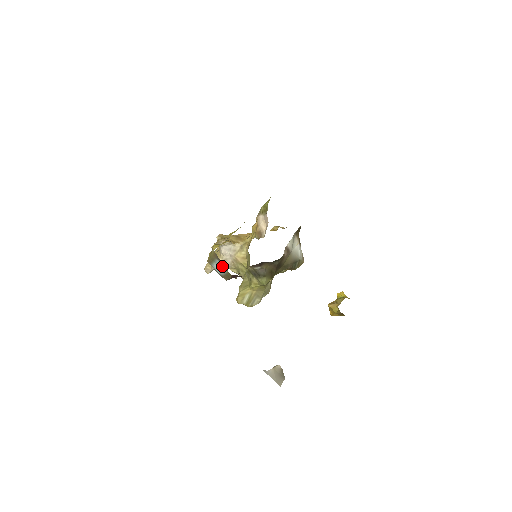
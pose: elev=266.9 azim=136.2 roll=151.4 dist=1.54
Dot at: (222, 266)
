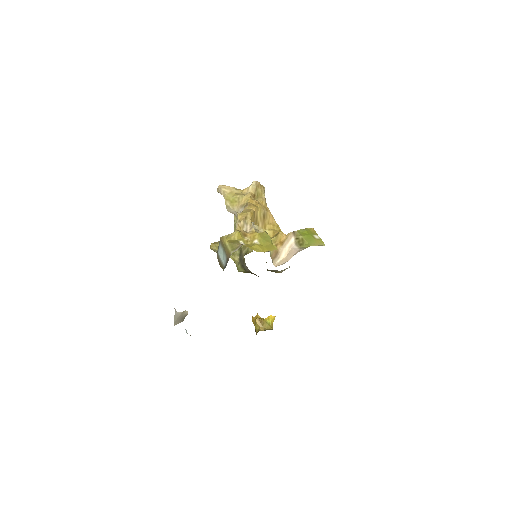
Dot at: (224, 261)
